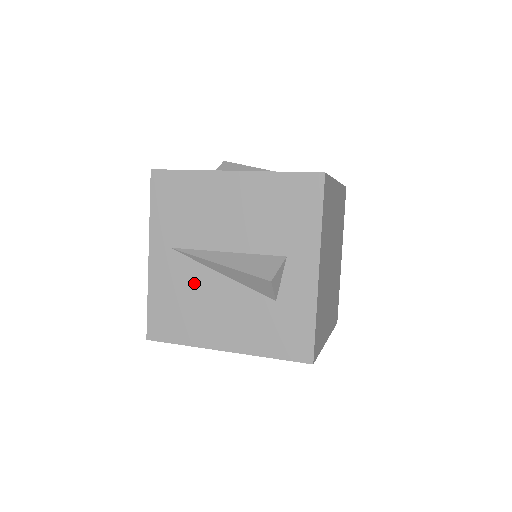
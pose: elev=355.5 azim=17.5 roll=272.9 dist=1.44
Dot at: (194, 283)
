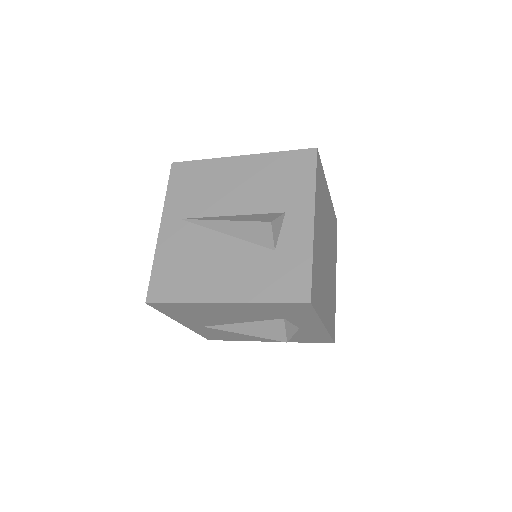
Dot at: (199, 245)
